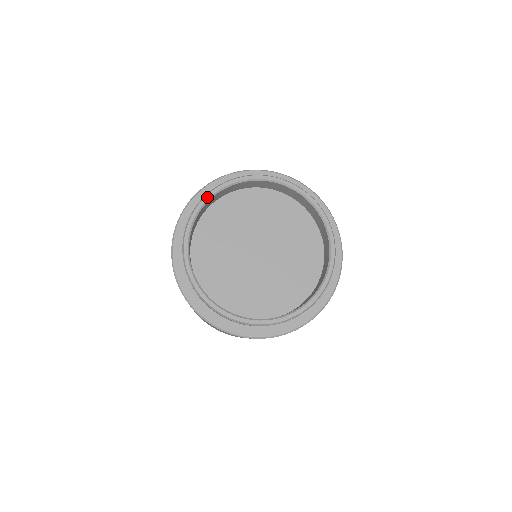
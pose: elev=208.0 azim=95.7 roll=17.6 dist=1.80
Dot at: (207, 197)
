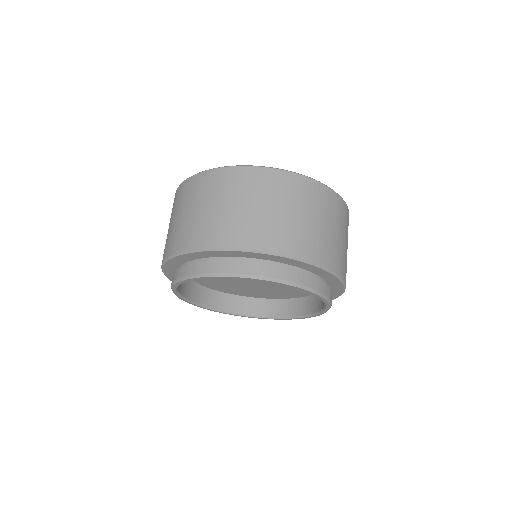
Dot at: (176, 286)
